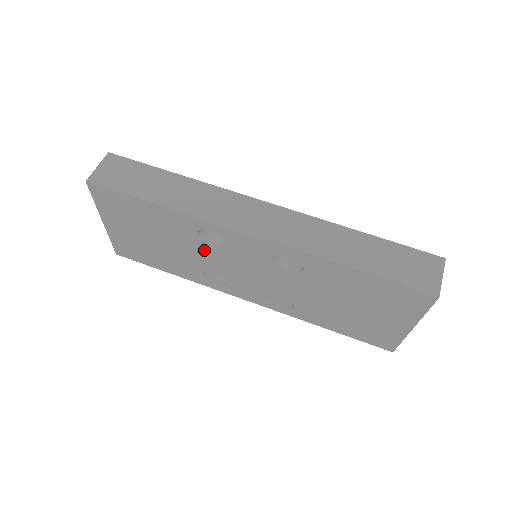
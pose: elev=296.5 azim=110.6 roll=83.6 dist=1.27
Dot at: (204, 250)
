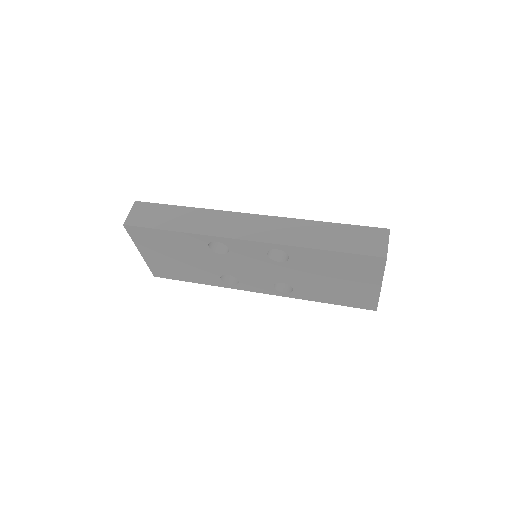
Dot at: (216, 258)
